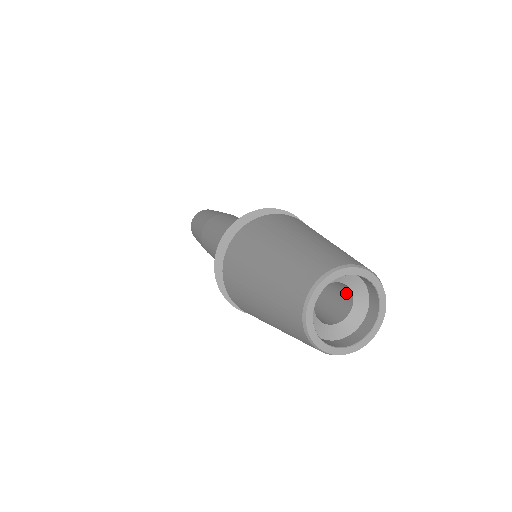
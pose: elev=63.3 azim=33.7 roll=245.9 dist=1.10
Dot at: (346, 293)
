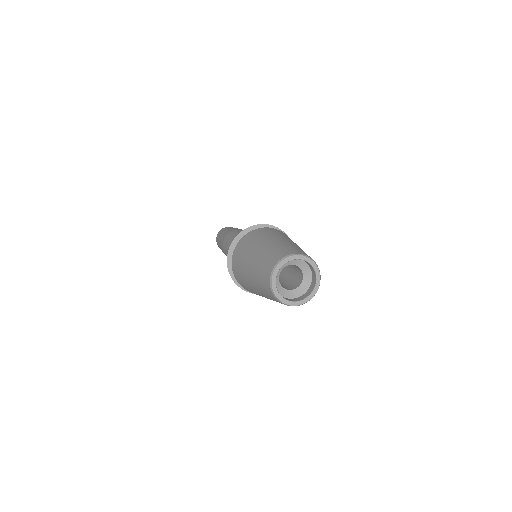
Dot at: (300, 272)
